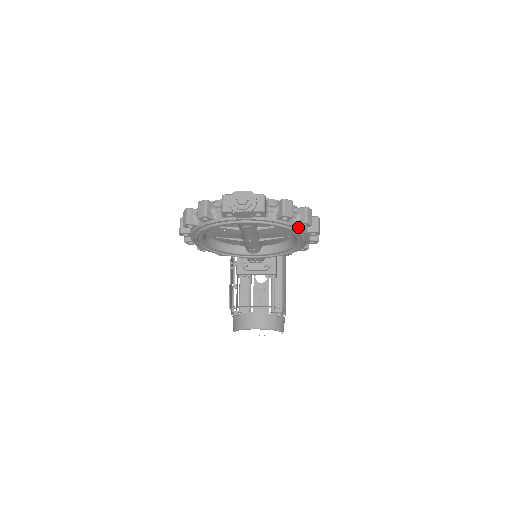
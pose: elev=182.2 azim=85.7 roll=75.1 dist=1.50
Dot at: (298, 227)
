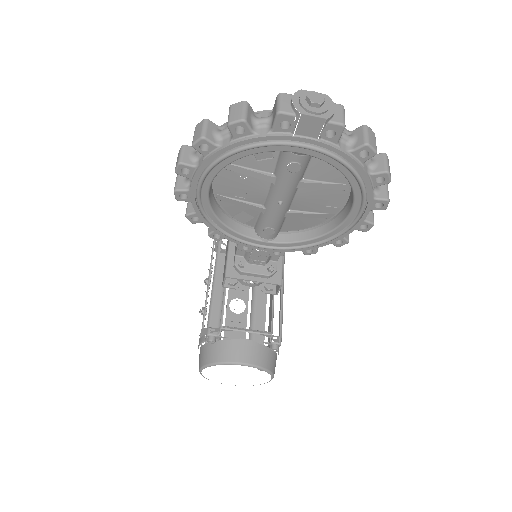
Dot at: (370, 181)
